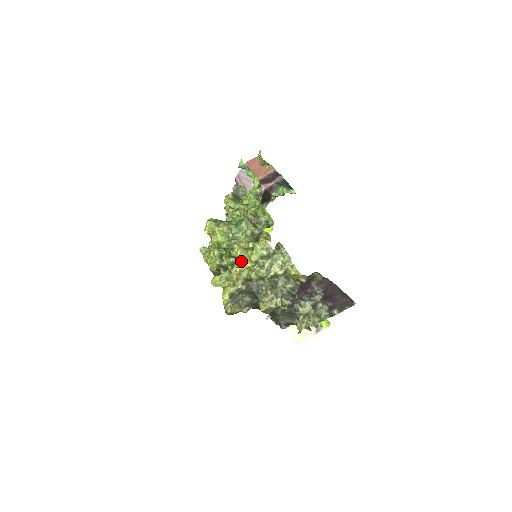
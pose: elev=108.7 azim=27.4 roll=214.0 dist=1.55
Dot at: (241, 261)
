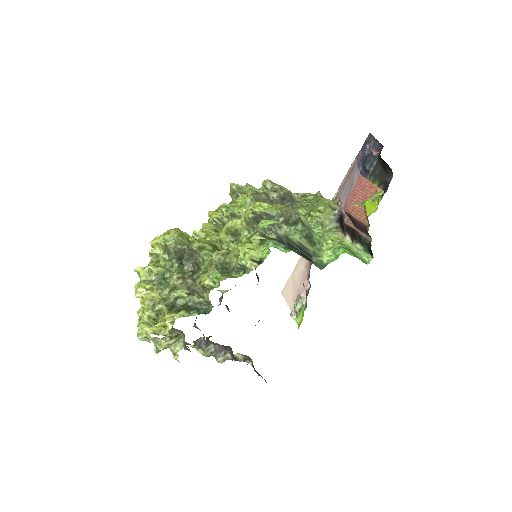
Dot at: occluded
